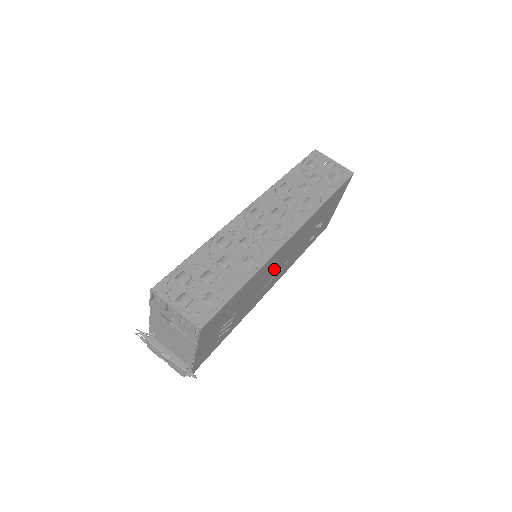
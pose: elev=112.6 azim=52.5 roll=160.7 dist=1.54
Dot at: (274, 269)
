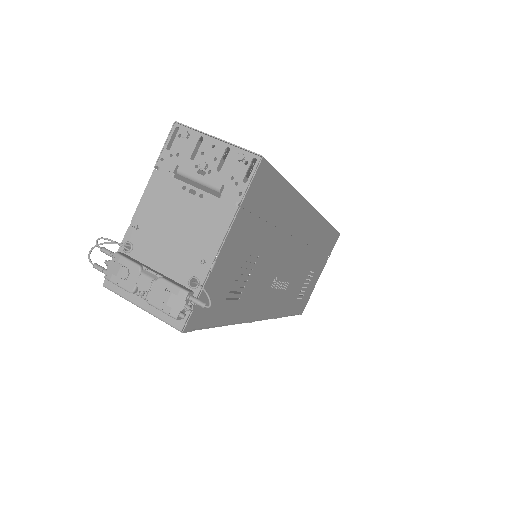
Dot at: (288, 258)
